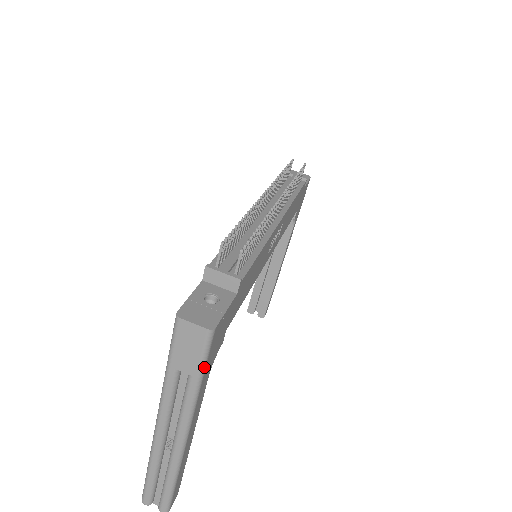
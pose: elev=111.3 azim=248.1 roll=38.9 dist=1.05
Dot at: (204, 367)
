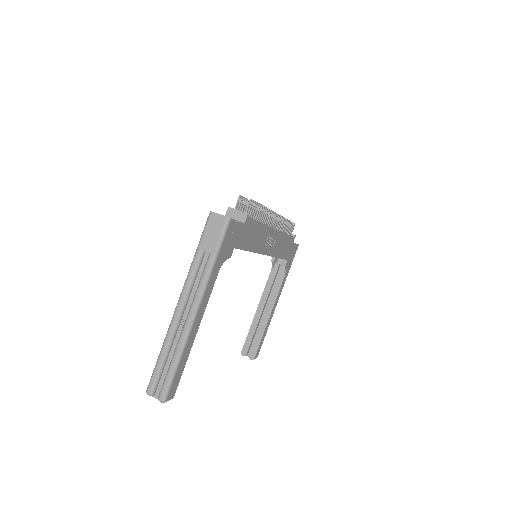
Dot at: (220, 248)
